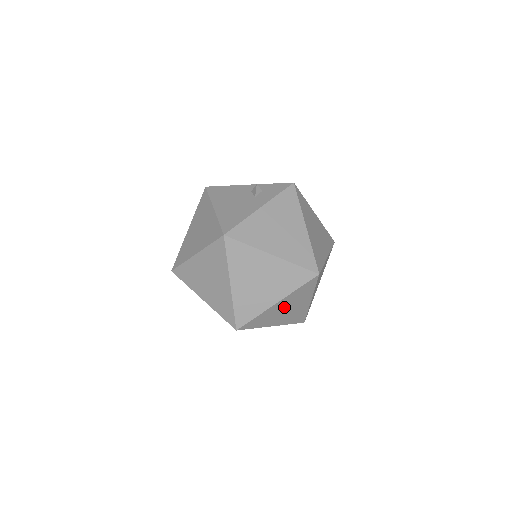
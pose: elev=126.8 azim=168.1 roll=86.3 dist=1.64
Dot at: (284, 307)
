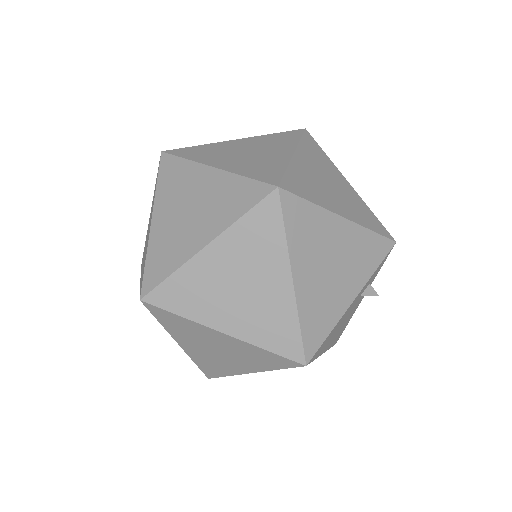
Dot at: (229, 272)
